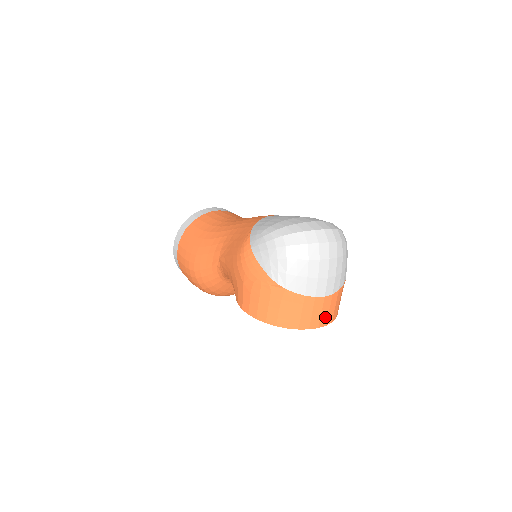
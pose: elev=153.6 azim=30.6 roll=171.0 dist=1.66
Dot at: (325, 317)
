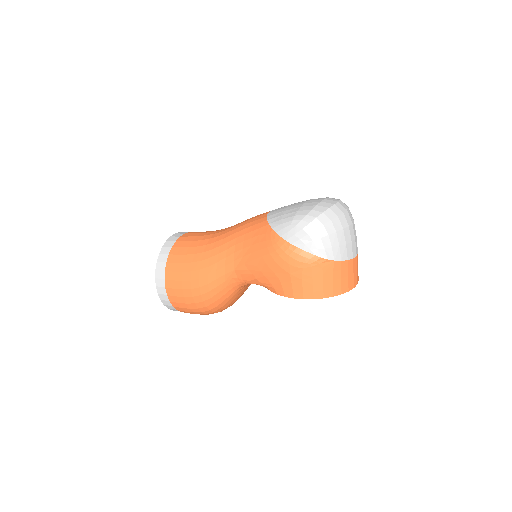
Dot at: occluded
